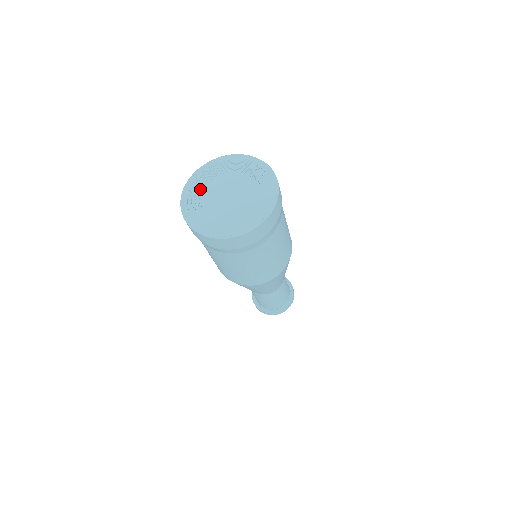
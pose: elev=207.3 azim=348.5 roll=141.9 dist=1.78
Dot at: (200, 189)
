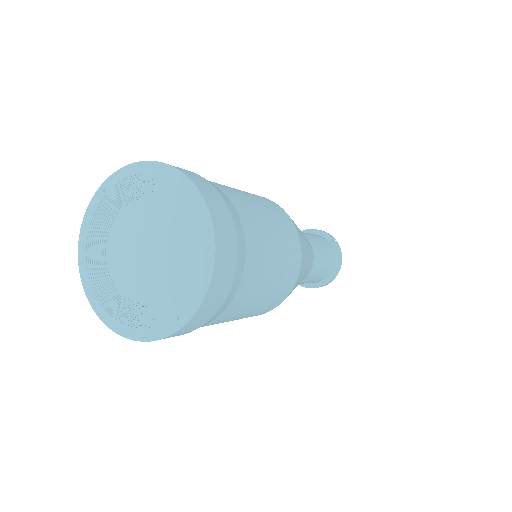
Dot at: (108, 219)
